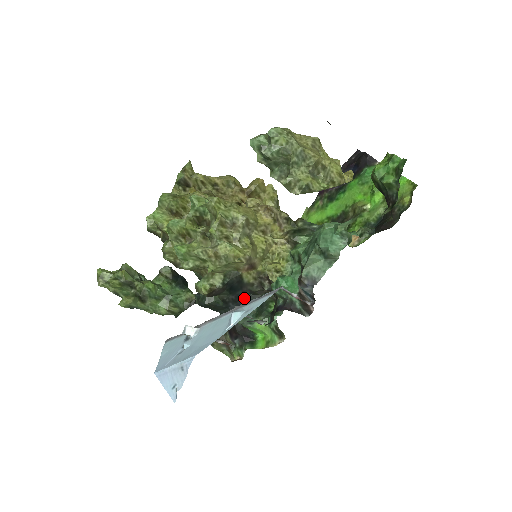
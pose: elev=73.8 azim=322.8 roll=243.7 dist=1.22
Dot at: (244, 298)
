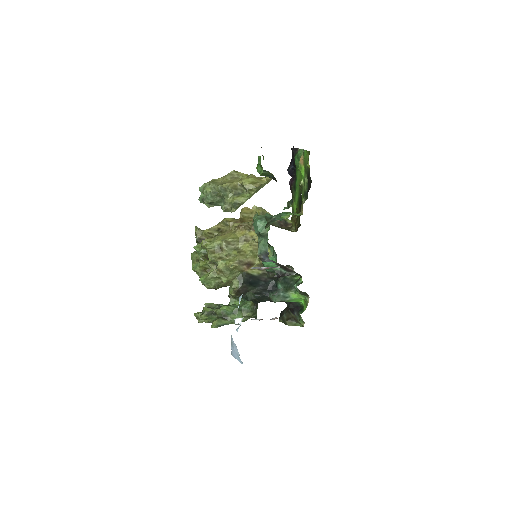
Dot at: (271, 284)
